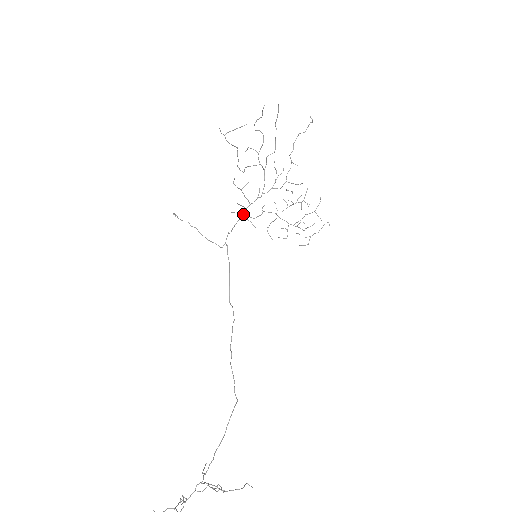
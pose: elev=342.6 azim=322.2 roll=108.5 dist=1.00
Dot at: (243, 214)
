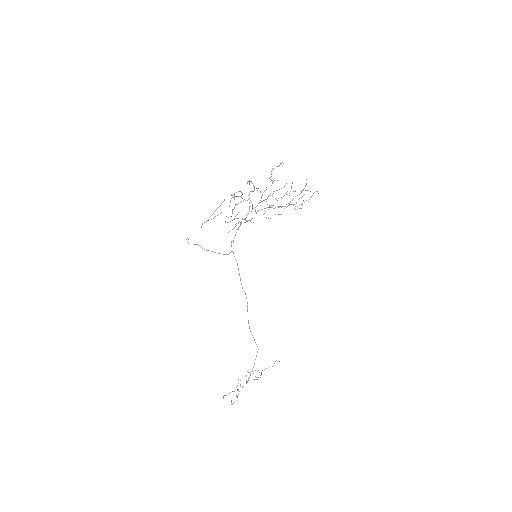
Dot at: (240, 225)
